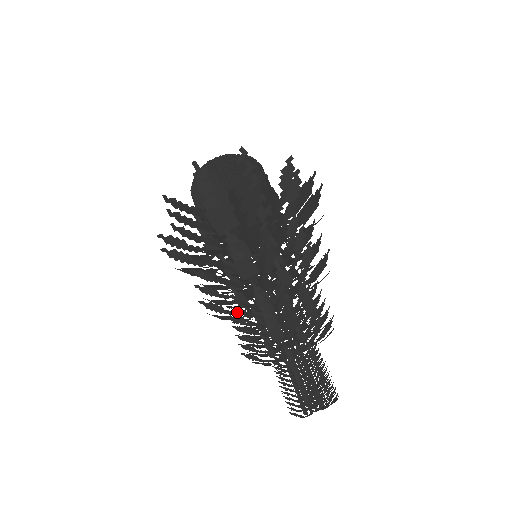
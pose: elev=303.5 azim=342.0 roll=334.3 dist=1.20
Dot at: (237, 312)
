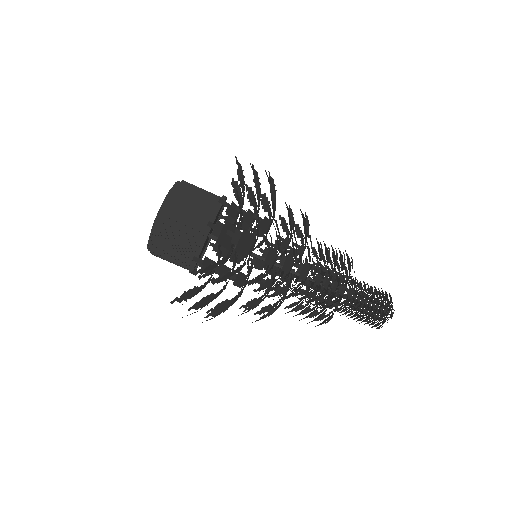
Dot at: (290, 287)
